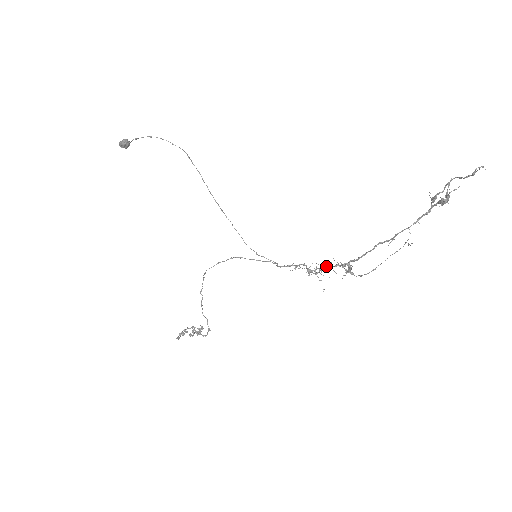
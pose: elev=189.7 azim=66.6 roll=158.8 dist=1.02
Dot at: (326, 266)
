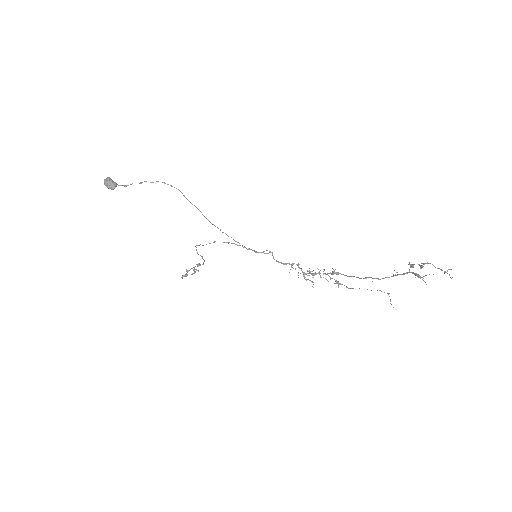
Dot at: (319, 274)
